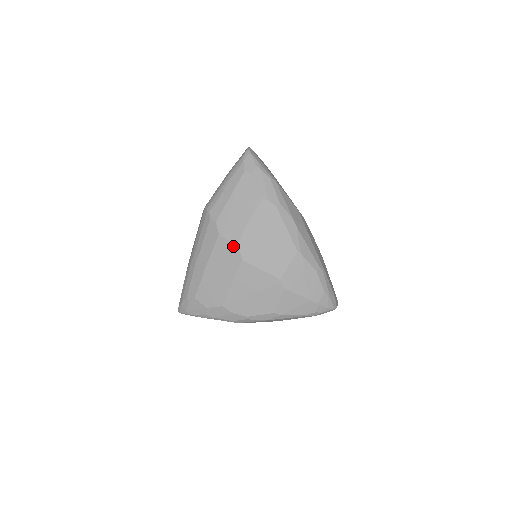
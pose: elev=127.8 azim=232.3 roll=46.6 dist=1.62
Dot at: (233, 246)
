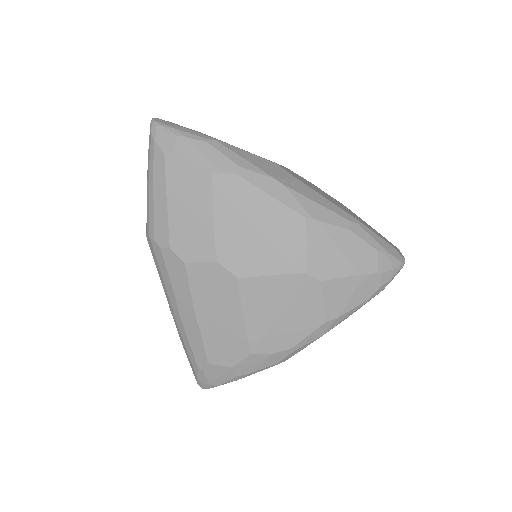
Dot at: (213, 267)
